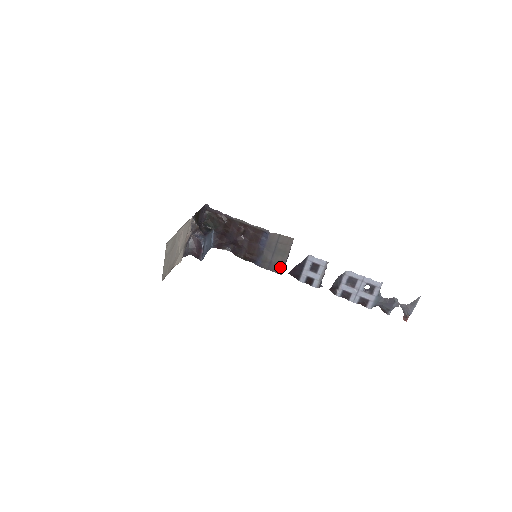
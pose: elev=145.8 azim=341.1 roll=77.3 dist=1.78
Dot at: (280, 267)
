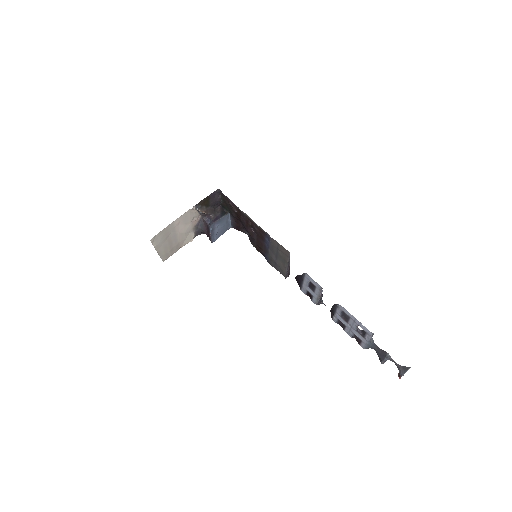
Dot at: (283, 271)
